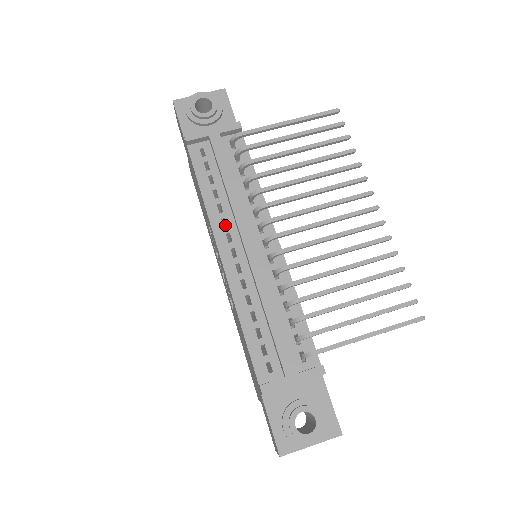
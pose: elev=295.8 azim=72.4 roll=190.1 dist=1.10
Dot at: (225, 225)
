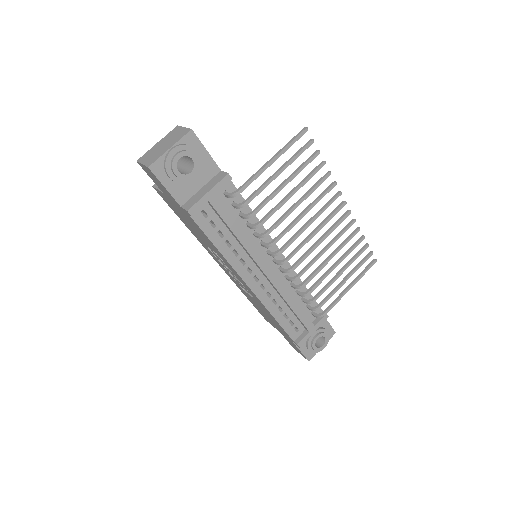
Dot at: occluded
